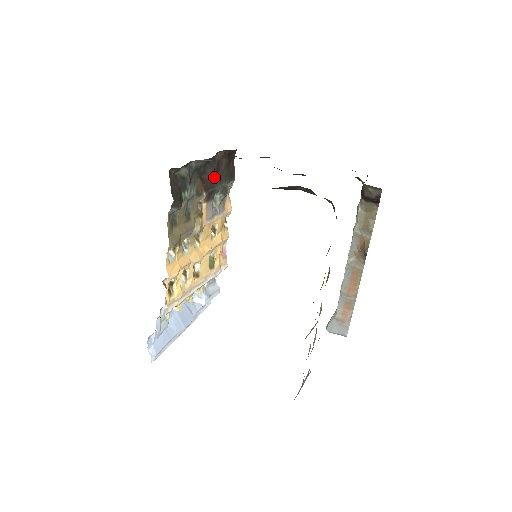
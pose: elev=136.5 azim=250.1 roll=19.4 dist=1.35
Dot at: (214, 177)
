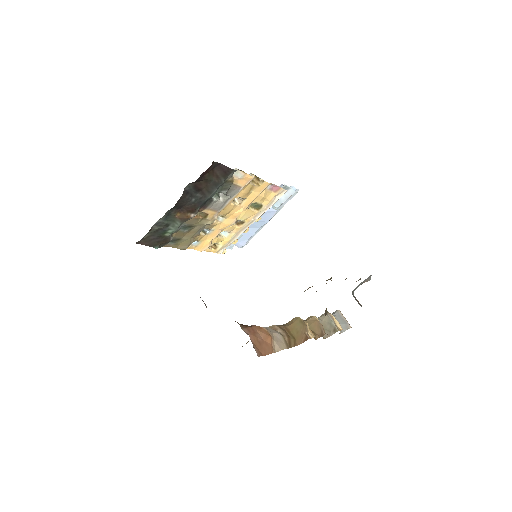
Dot at: (198, 197)
